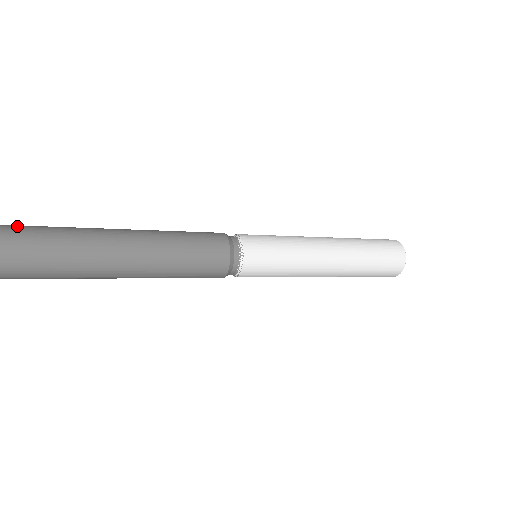
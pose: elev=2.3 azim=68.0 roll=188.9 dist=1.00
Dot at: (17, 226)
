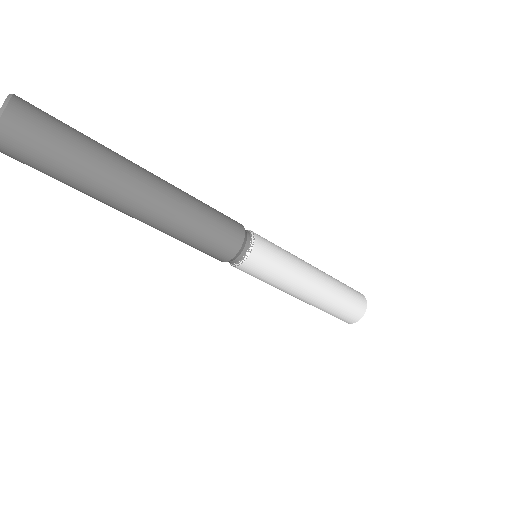
Dot at: occluded
